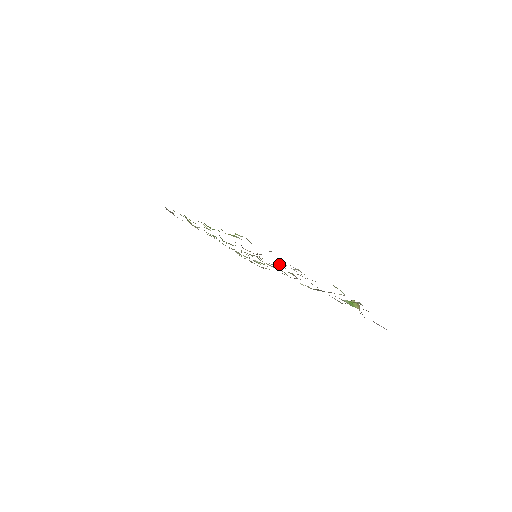
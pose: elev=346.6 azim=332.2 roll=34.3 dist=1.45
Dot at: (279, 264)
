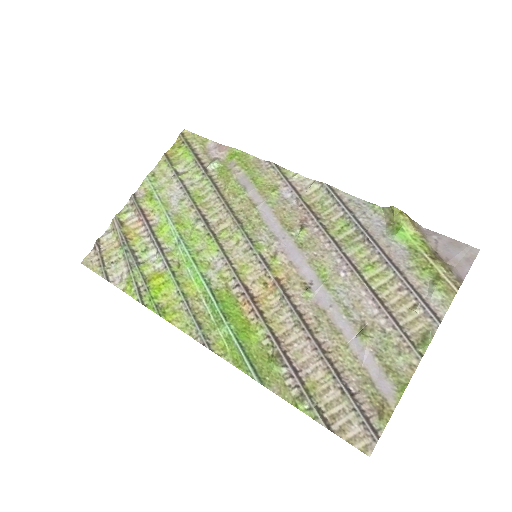
Dot at: (312, 295)
